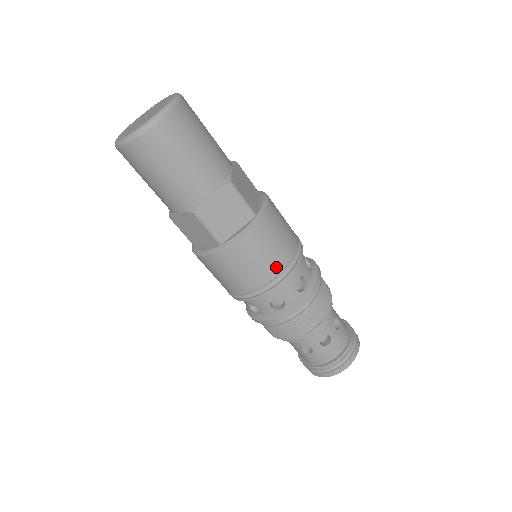
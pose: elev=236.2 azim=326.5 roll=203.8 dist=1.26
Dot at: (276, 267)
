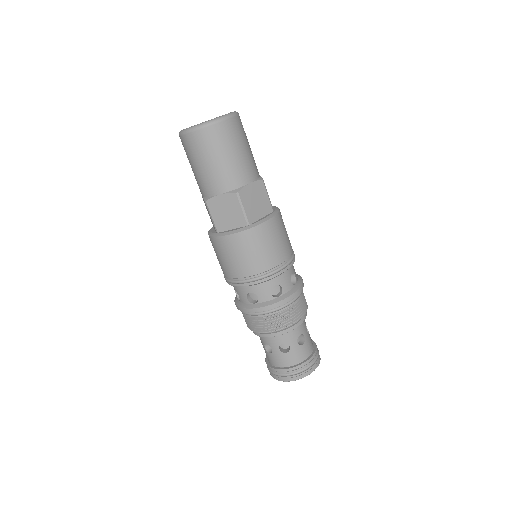
Dot at: (283, 255)
